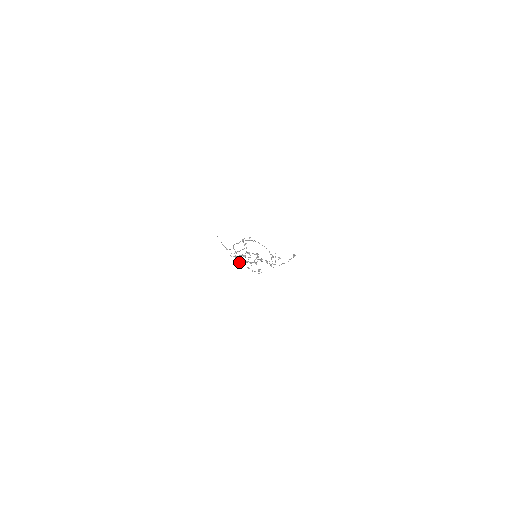
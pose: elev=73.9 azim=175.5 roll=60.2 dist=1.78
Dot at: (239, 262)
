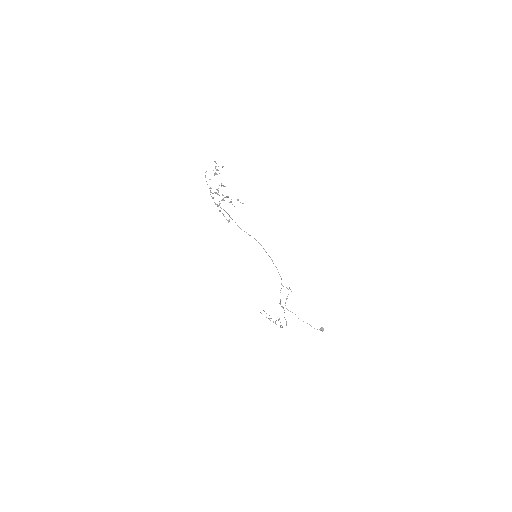
Dot at: (213, 198)
